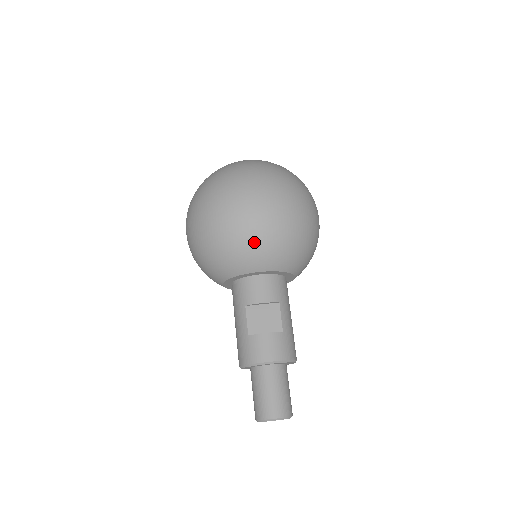
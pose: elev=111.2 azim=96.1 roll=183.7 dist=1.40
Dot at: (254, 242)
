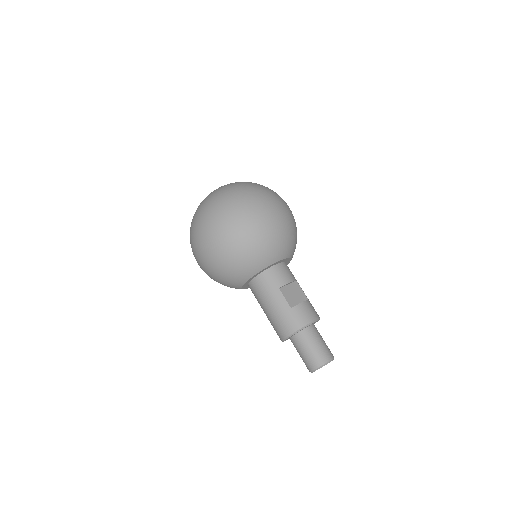
Dot at: (281, 236)
